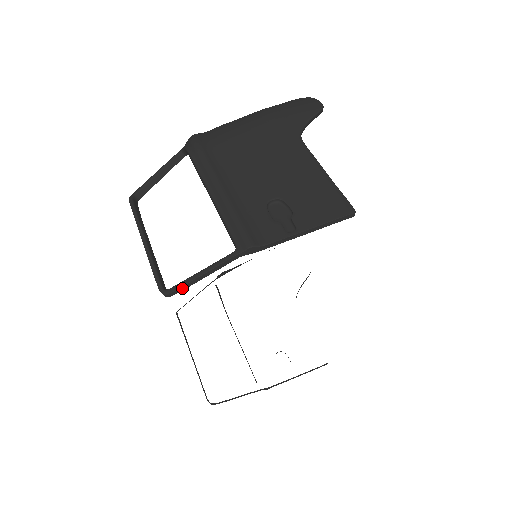
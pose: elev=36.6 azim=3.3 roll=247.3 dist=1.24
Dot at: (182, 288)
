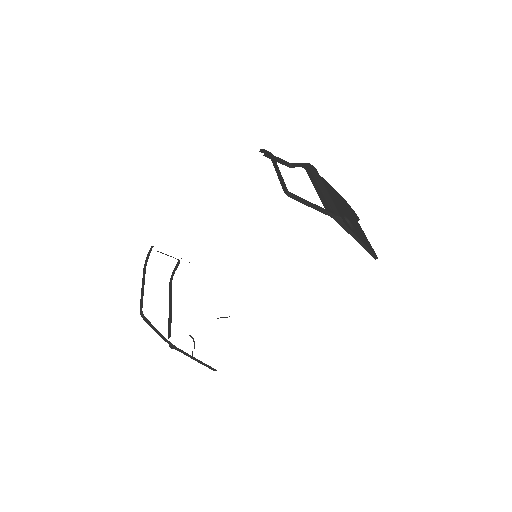
Dot at: (299, 199)
